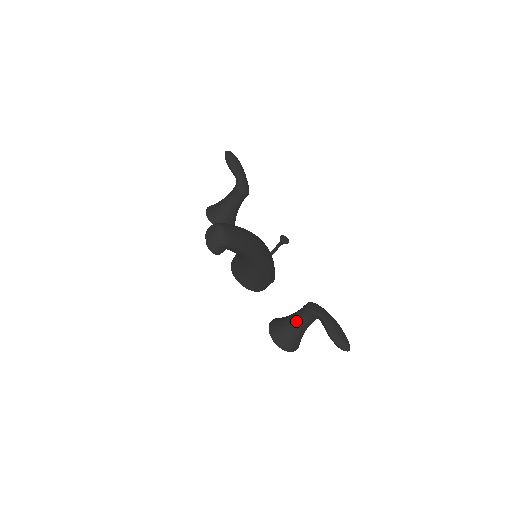
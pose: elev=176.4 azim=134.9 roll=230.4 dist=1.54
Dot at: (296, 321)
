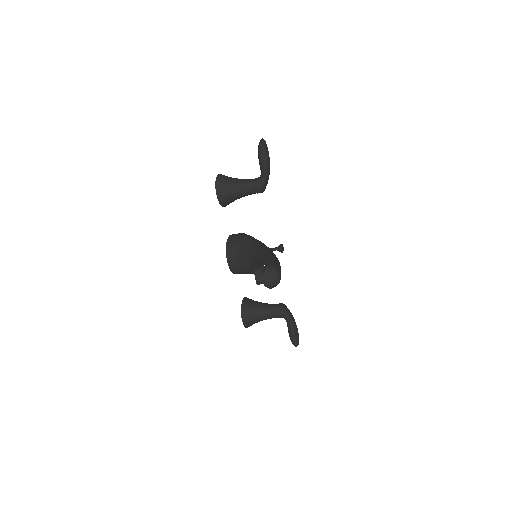
Dot at: (267, 315)
